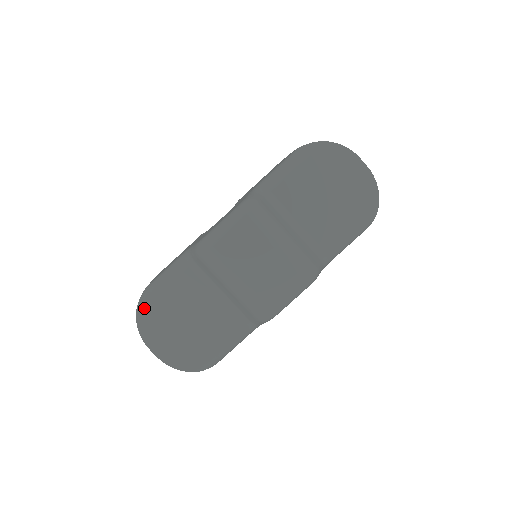
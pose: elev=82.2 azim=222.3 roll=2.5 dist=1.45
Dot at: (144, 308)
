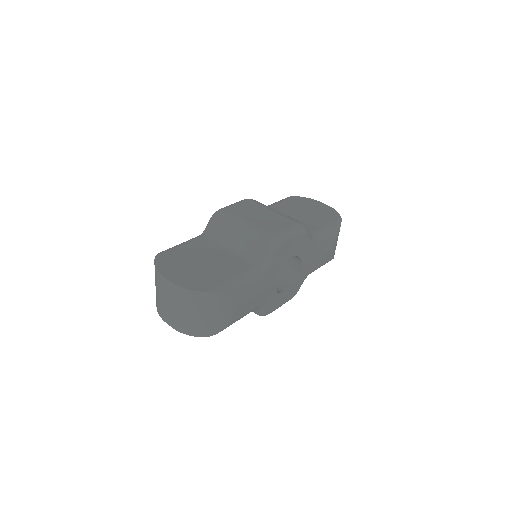
Dot at: (163, 254)
